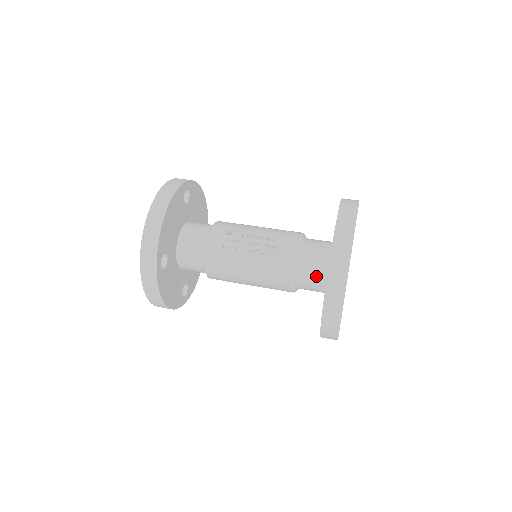
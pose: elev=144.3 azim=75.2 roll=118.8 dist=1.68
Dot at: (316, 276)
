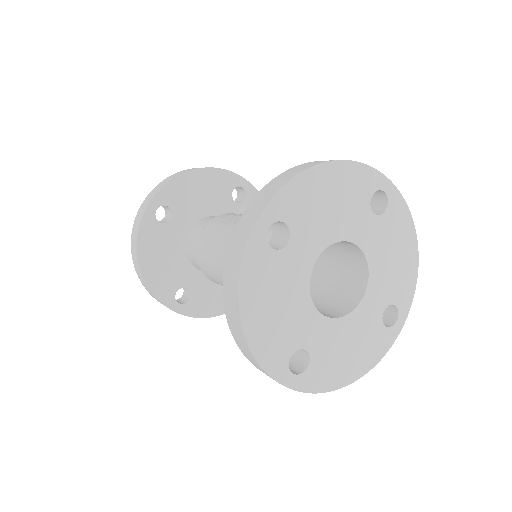
Dot at: occluded
